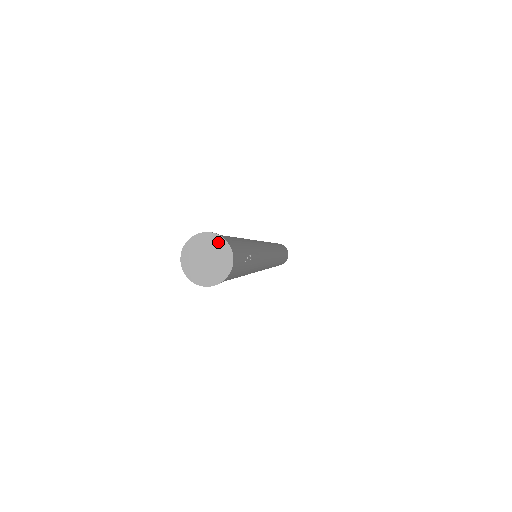
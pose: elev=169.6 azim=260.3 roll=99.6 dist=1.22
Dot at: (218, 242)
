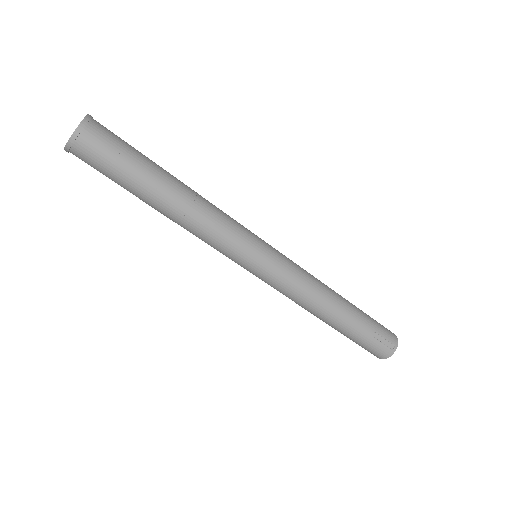
Dot at: (85, 119)
